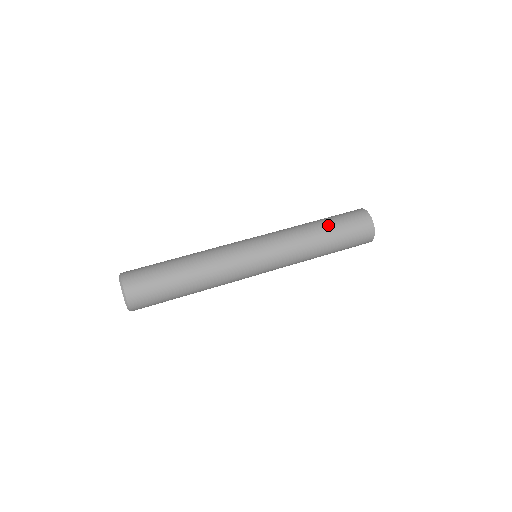
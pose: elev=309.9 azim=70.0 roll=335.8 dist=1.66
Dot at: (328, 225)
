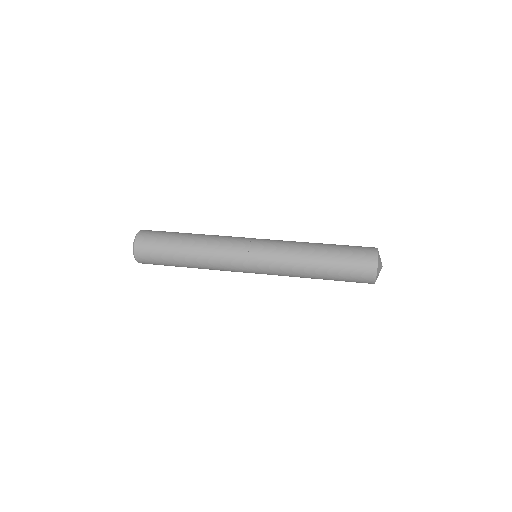
Dot at: (330, 244)
